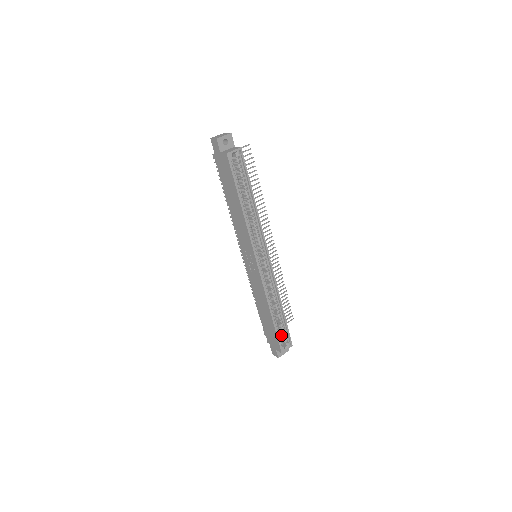
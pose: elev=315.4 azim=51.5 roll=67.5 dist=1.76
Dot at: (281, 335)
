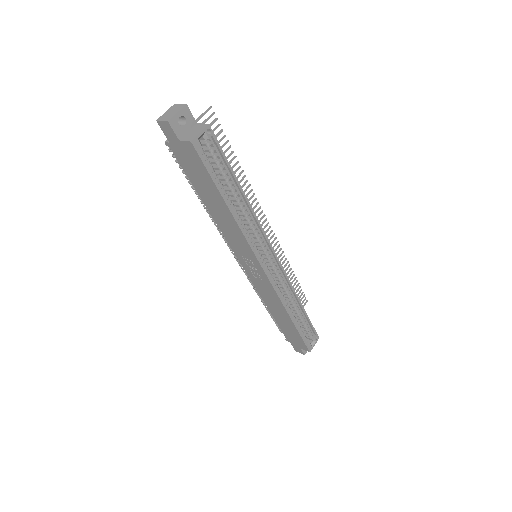
Dot at: (304, 332)
